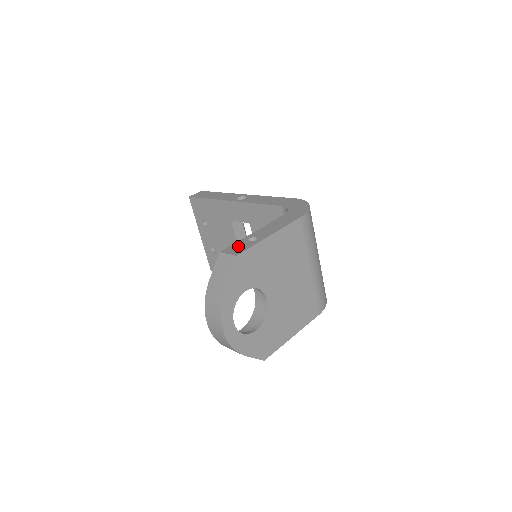
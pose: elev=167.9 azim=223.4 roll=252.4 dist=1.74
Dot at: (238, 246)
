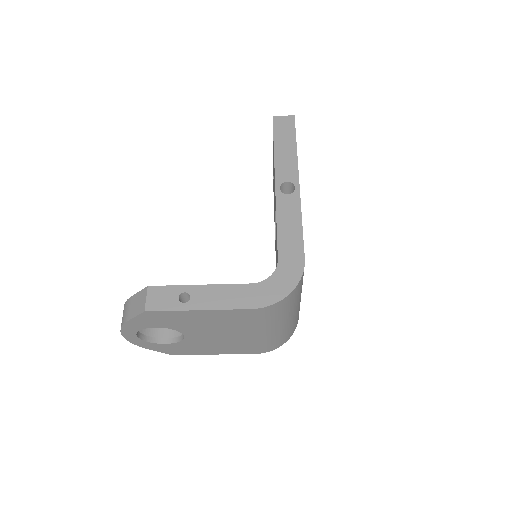
Dot at: (164, 295)
